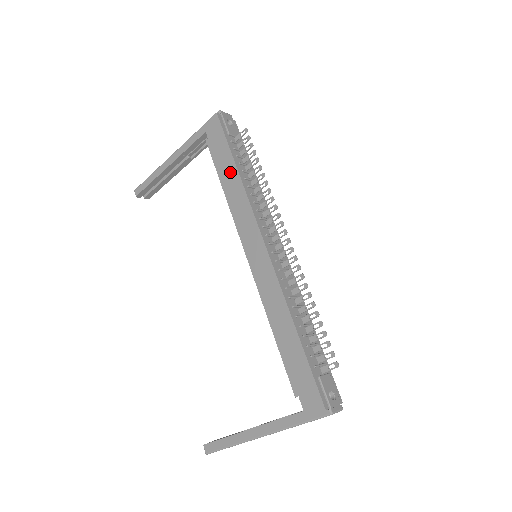
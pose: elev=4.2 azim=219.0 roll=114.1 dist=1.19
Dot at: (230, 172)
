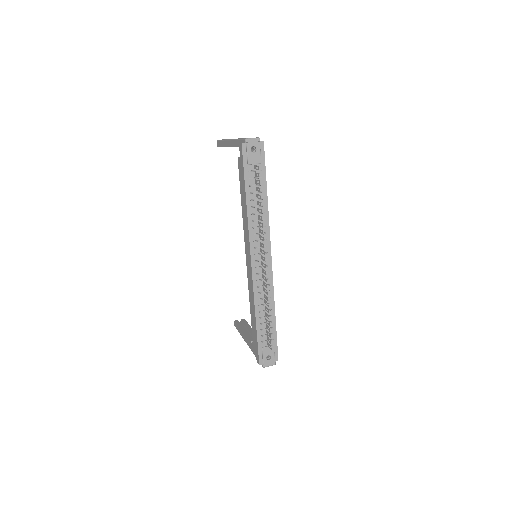
Dot at: (244, 197)
